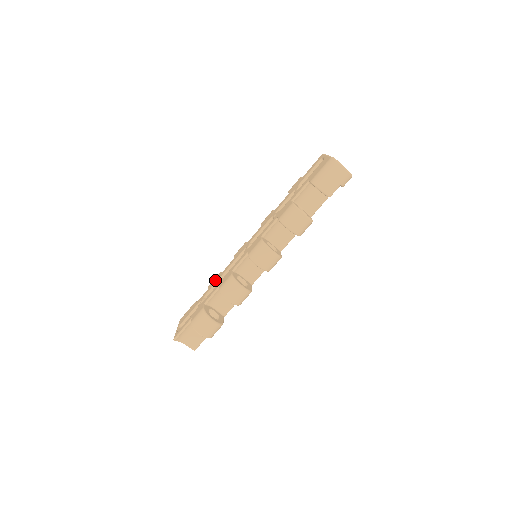
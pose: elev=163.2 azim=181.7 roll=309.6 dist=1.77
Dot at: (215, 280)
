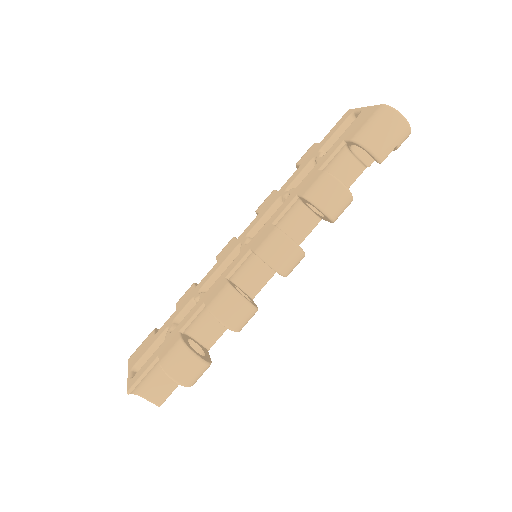
Dot at: (189, 295)
